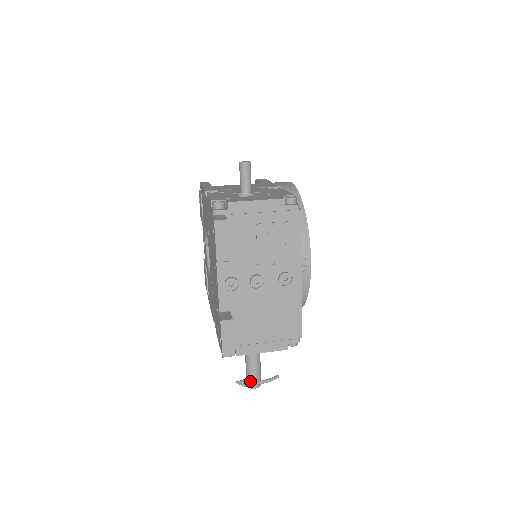
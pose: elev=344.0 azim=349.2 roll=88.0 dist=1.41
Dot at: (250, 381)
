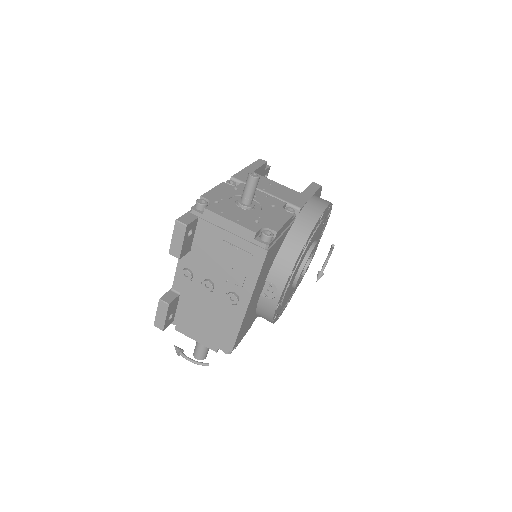
Dot at: (183, 353)
